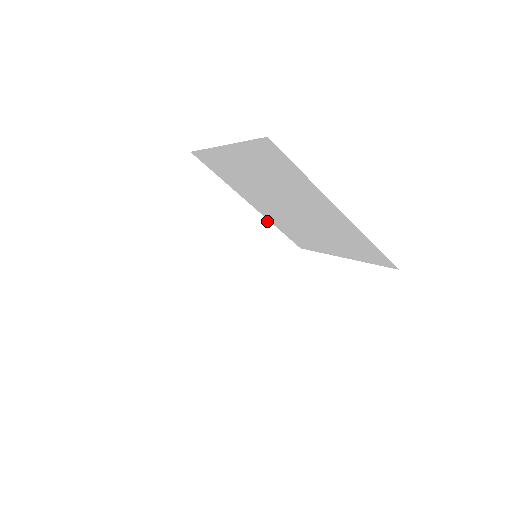
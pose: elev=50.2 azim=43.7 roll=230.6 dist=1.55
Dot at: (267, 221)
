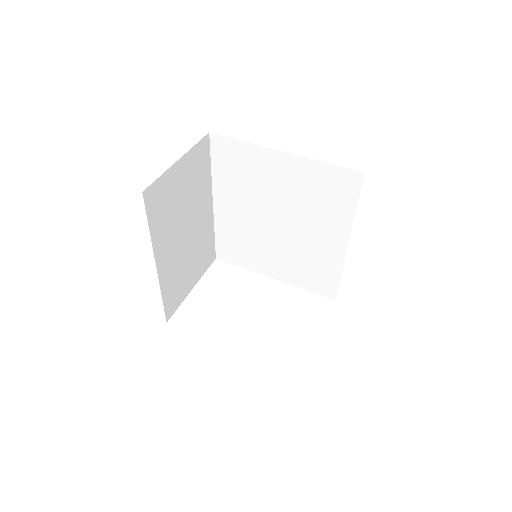
Dot at: (213, 224)
